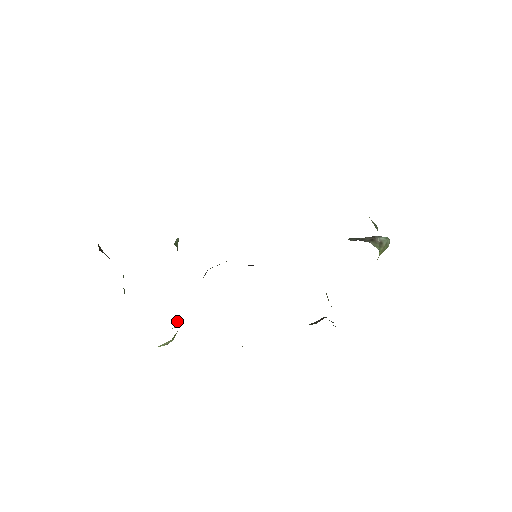
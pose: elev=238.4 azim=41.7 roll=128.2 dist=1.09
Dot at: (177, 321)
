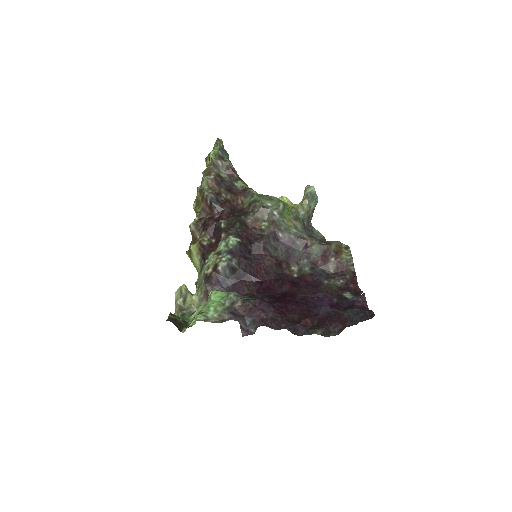
Dot at: occluded
